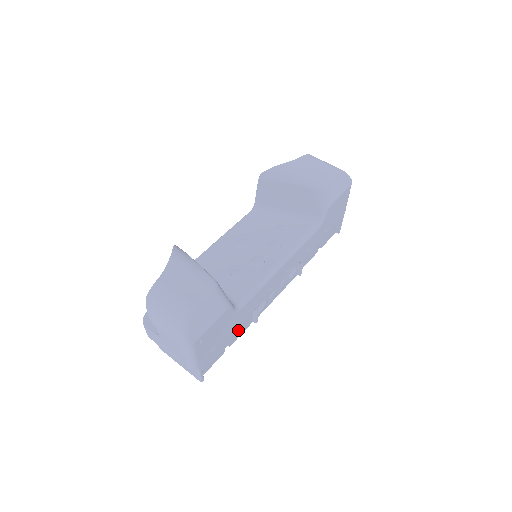
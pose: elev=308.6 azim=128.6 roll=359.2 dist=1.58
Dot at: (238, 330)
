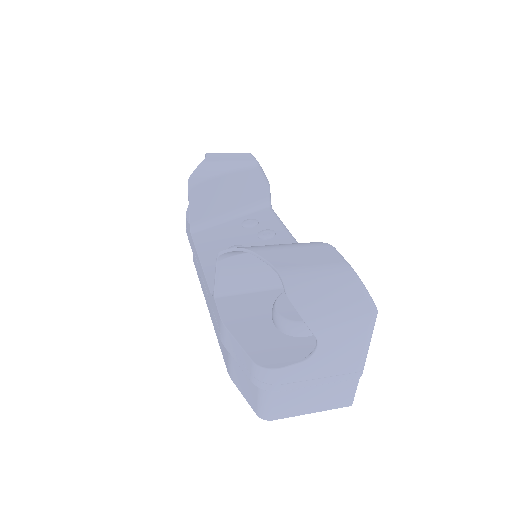
Dot at: occluded
